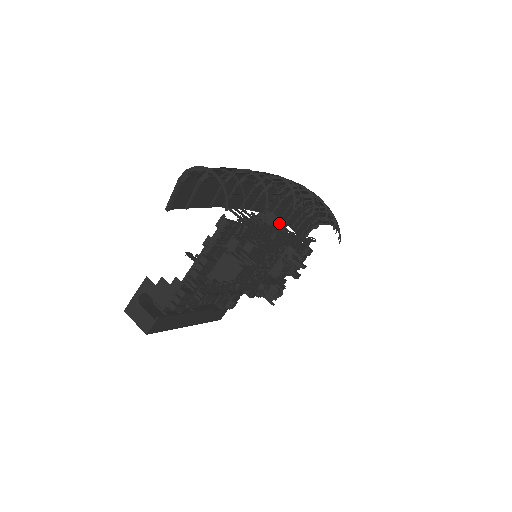
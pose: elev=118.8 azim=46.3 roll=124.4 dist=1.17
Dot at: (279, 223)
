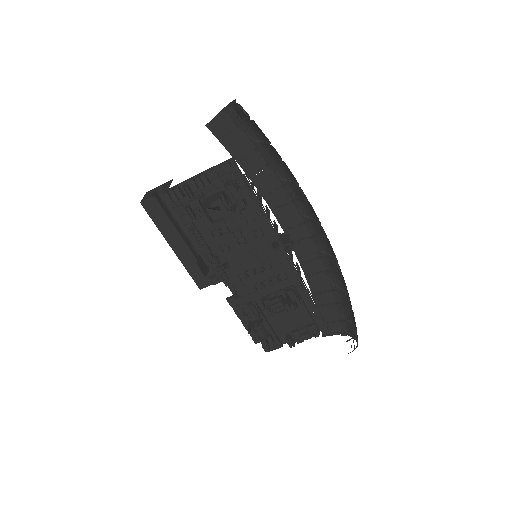
Dot at: (288, 242)
